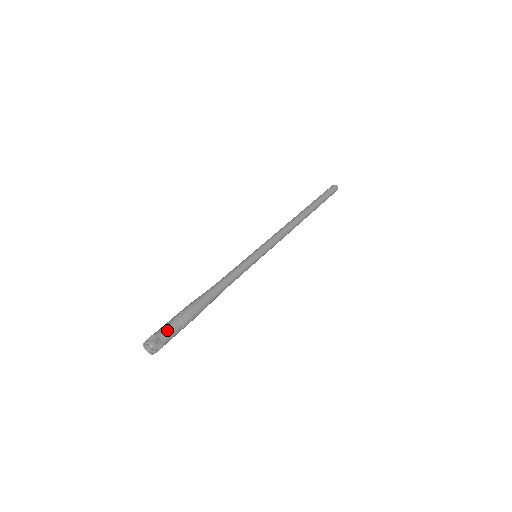
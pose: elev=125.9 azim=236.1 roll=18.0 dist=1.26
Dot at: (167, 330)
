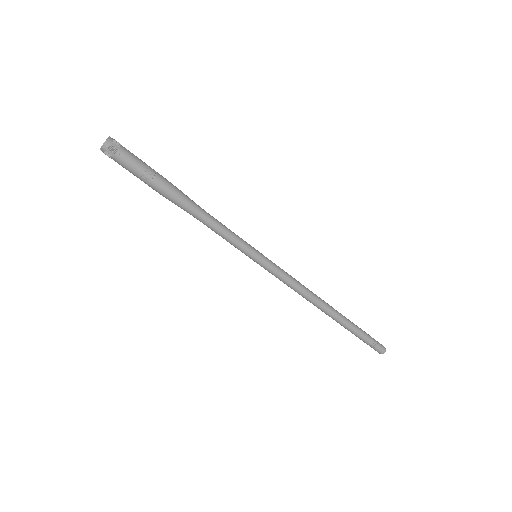
Dot at: (132, 154)
